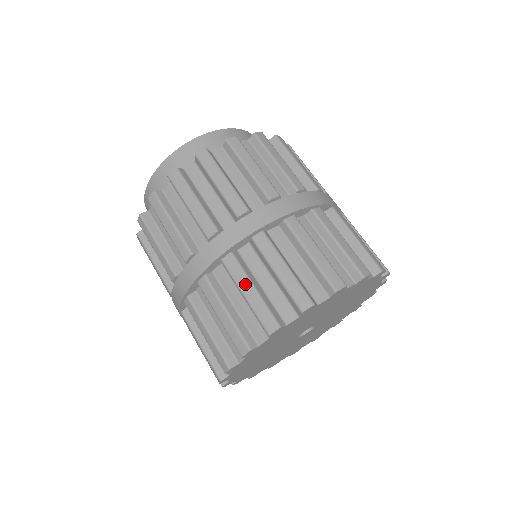
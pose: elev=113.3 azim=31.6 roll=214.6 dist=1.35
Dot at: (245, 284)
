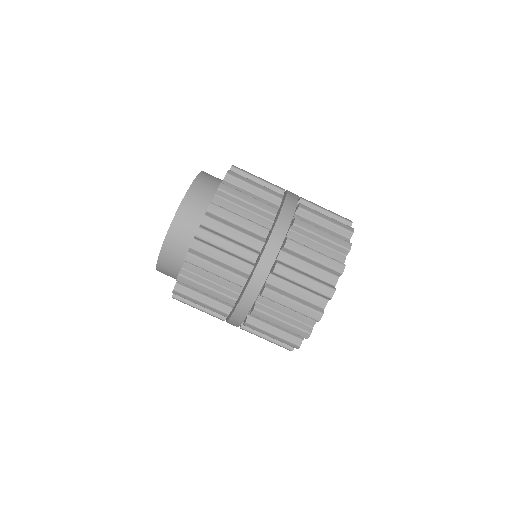
Dot at: (299, 277)
